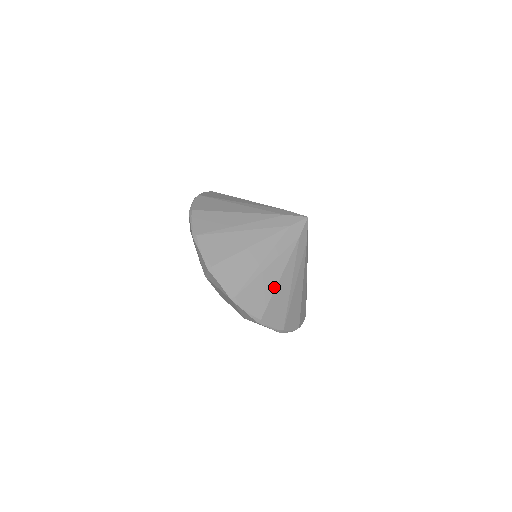
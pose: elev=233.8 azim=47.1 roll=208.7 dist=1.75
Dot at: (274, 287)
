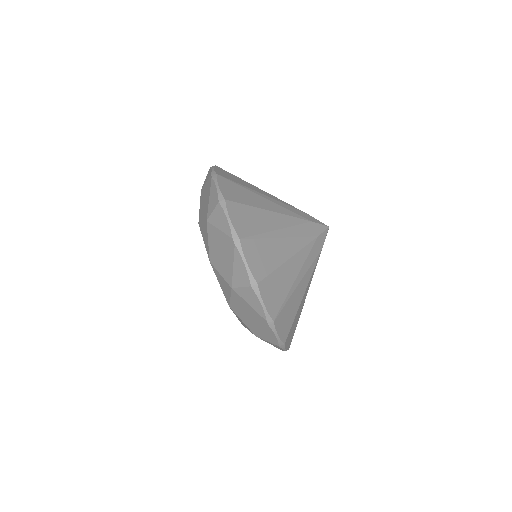
Dot at: (259, 207)
